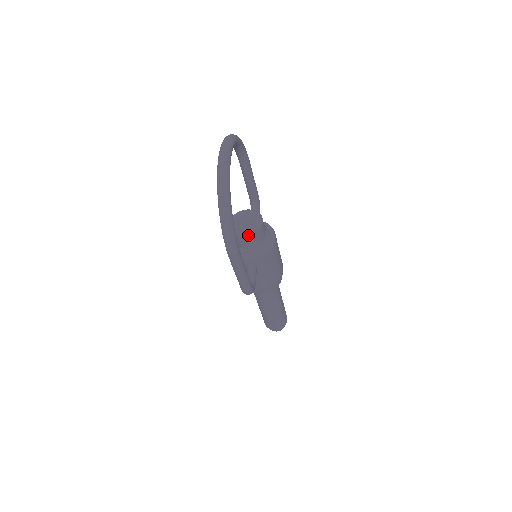
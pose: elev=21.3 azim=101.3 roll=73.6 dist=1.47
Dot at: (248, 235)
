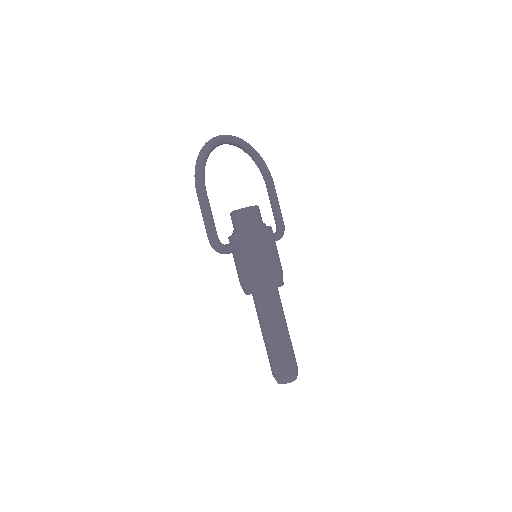
Dot at: (237, 211)
